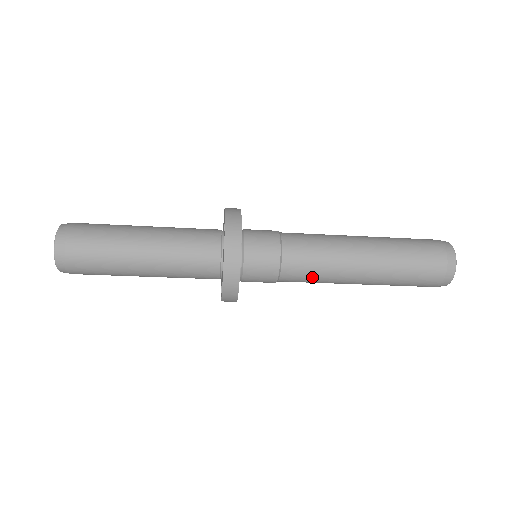
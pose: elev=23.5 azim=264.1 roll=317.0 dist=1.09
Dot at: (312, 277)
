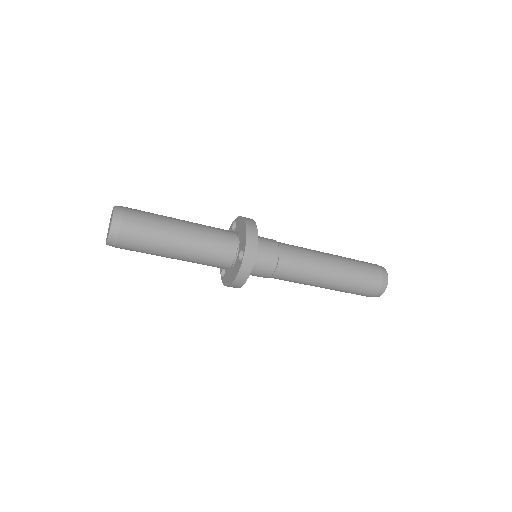
Dot at: occluded
